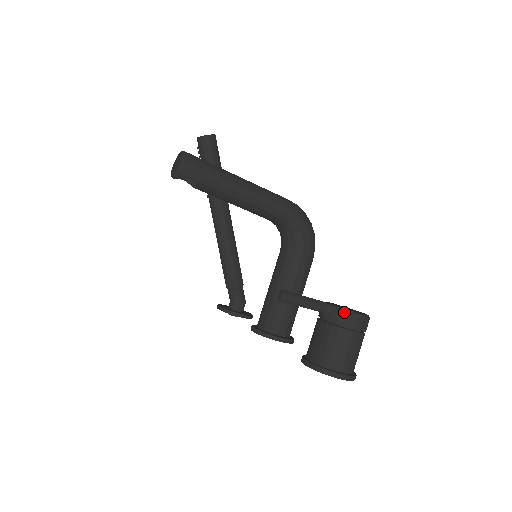
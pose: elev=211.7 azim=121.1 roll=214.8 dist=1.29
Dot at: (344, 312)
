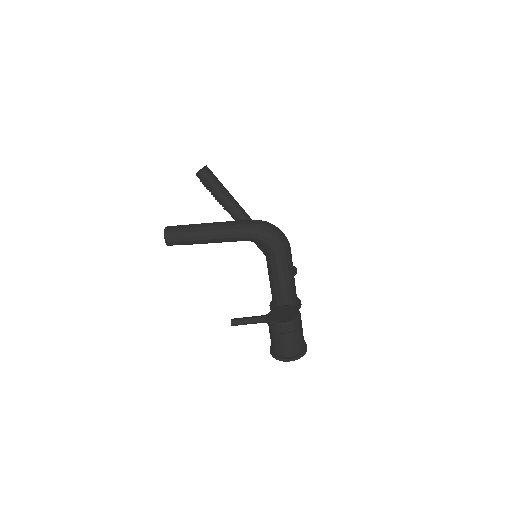
Dot at: (273, 324)
